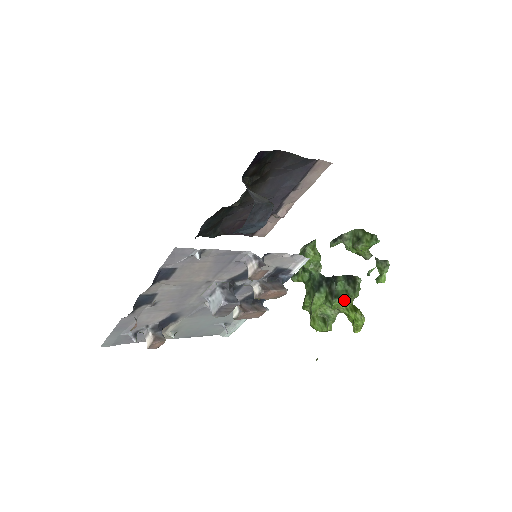
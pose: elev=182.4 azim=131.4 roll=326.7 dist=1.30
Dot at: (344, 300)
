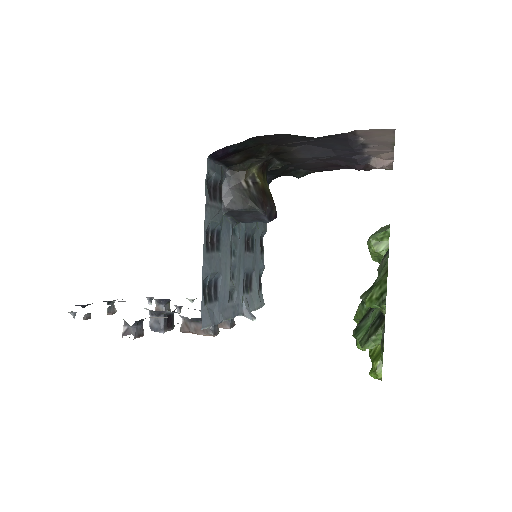
Dot at: occluded
